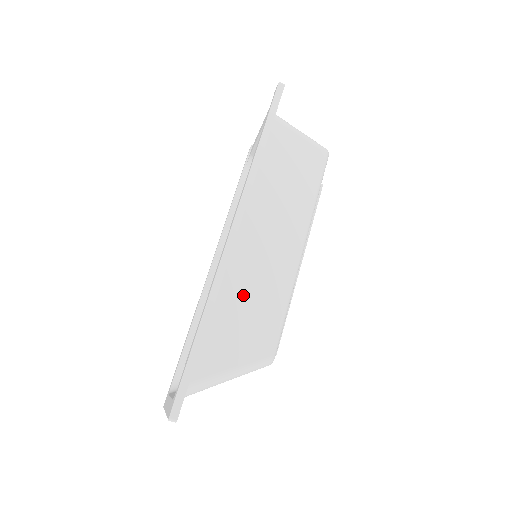
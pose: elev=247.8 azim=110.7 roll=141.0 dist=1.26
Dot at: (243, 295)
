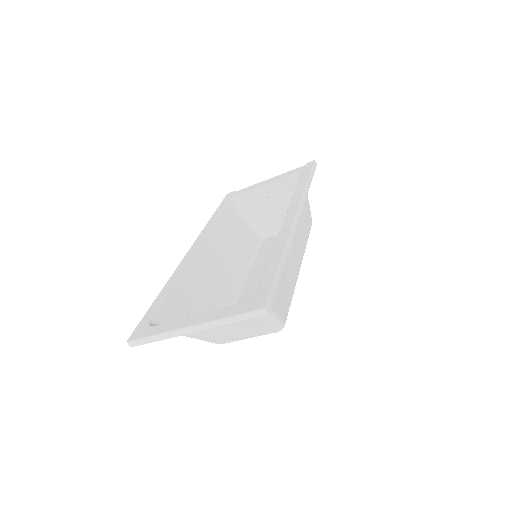
Dot at: occluded
